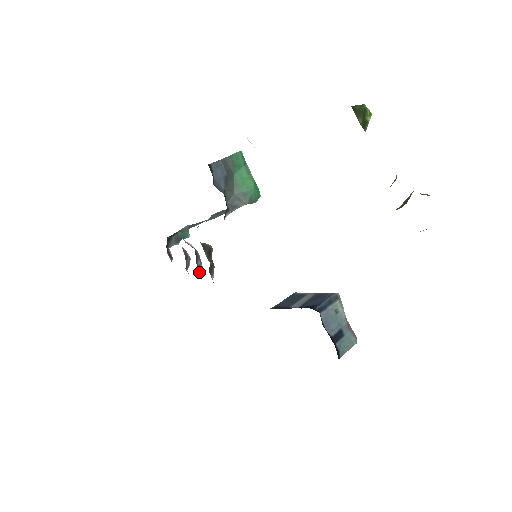
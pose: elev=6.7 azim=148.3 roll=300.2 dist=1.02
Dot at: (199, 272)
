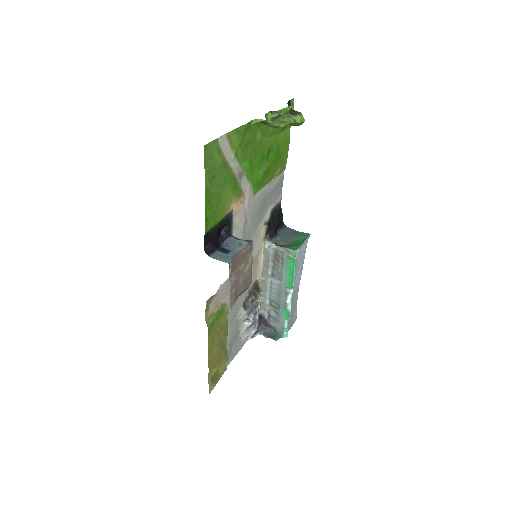
Dot at: (247, 322)
